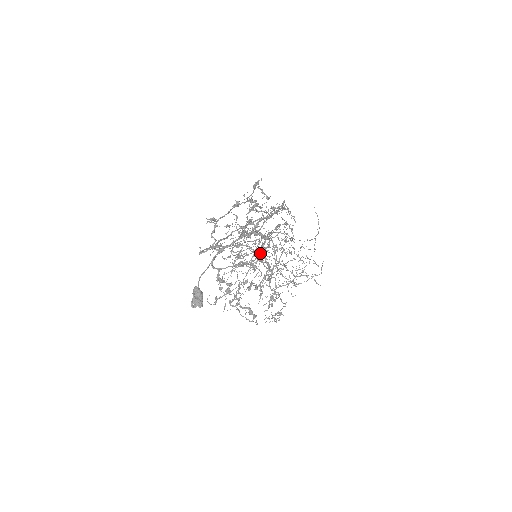
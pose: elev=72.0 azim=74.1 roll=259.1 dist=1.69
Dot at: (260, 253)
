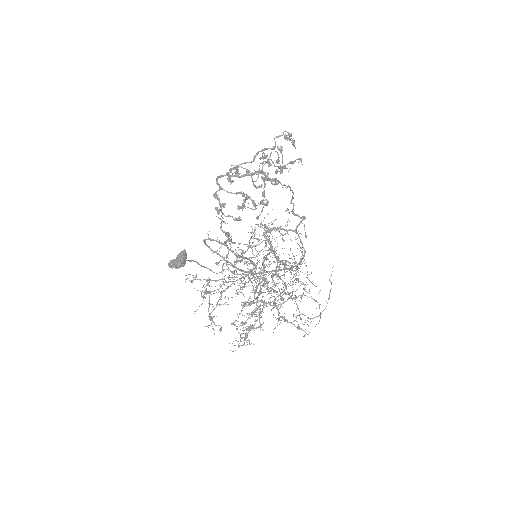
Dot at: (259, 292)
